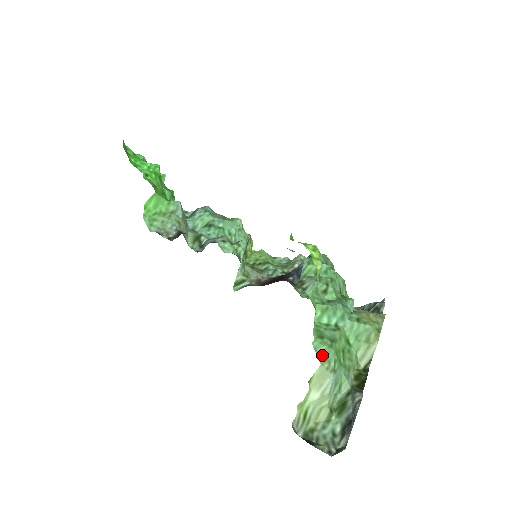
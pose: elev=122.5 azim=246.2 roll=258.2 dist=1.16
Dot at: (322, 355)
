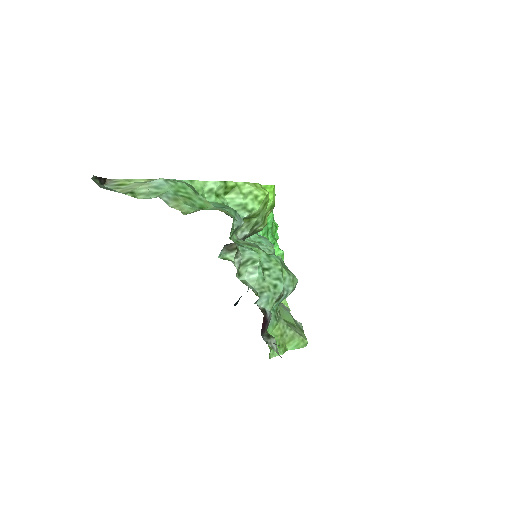
Dot at: occluded
